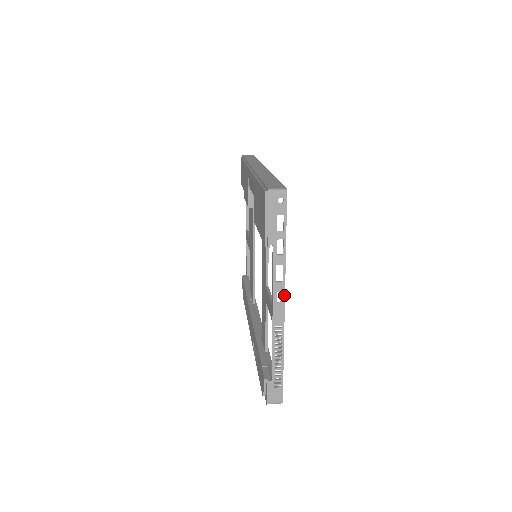
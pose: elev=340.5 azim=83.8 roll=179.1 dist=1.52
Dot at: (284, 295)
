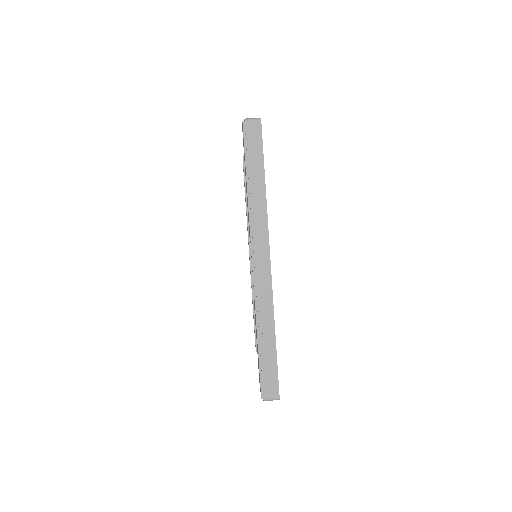
Dot at: occluded
